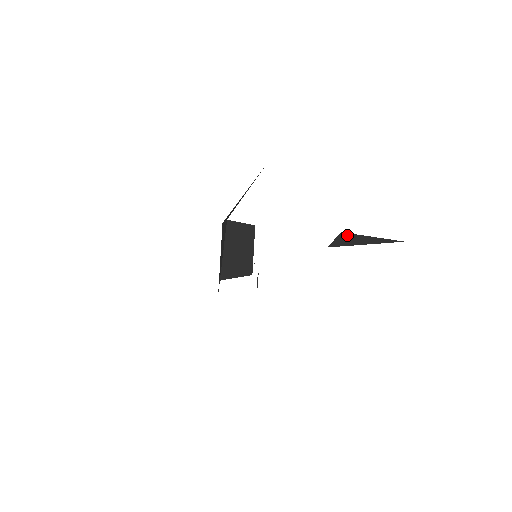
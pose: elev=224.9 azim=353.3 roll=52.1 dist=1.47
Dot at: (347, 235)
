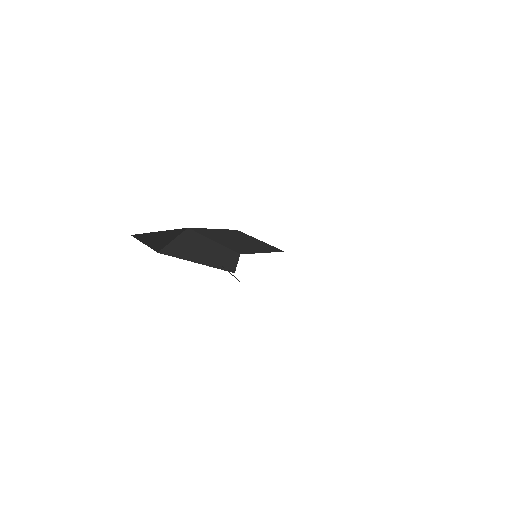
Dot at: occluded
